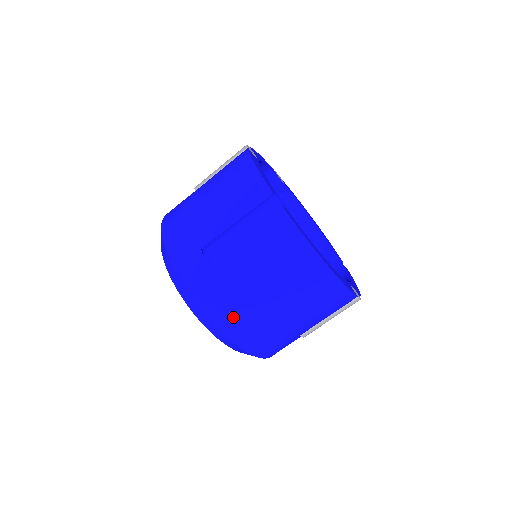
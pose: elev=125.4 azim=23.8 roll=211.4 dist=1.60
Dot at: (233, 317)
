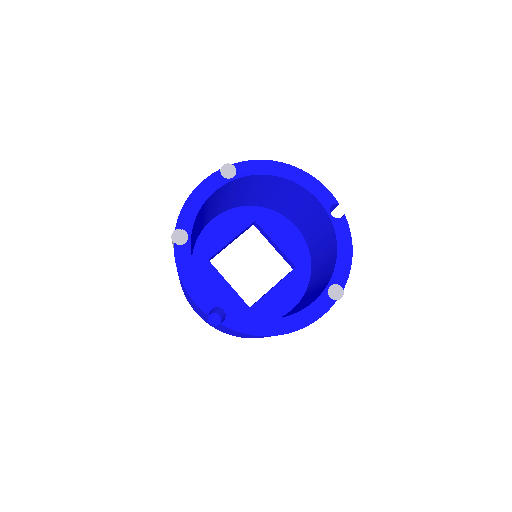
Dot at: occluded
